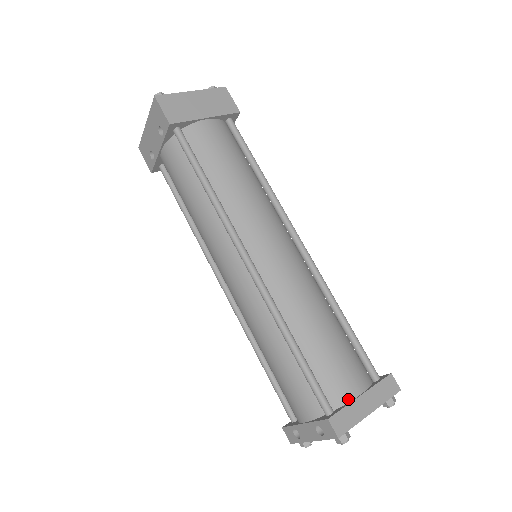
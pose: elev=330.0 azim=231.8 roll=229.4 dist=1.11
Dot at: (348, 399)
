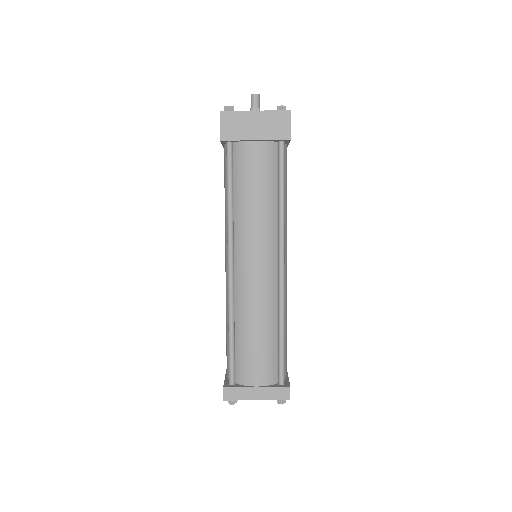
Dot at: (247, 384)
